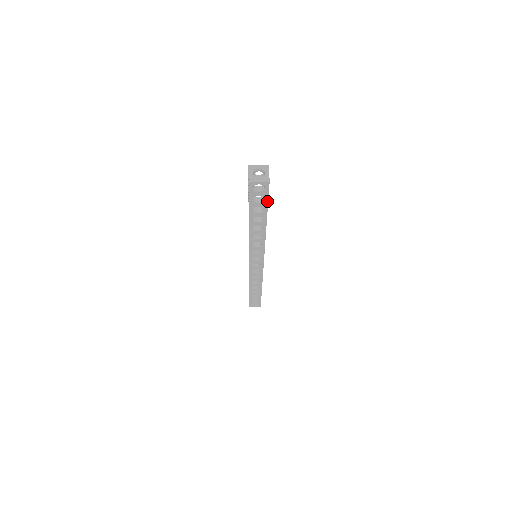
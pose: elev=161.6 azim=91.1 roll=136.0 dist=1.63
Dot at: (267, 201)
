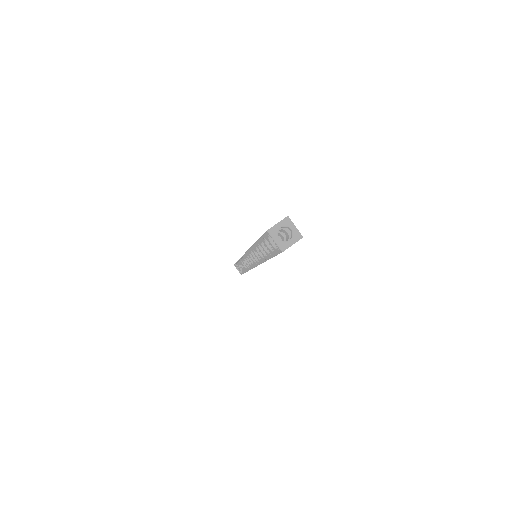
Dot at: occluded
